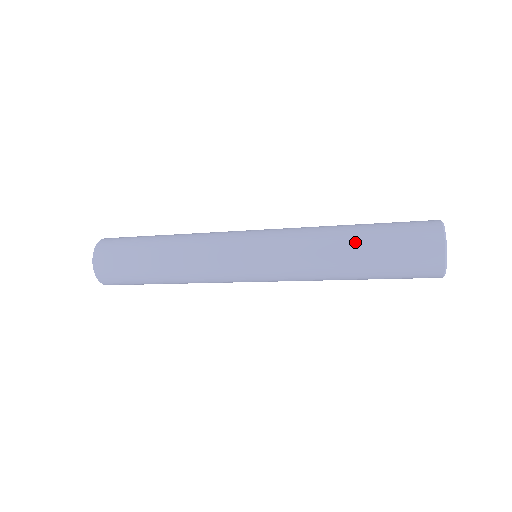
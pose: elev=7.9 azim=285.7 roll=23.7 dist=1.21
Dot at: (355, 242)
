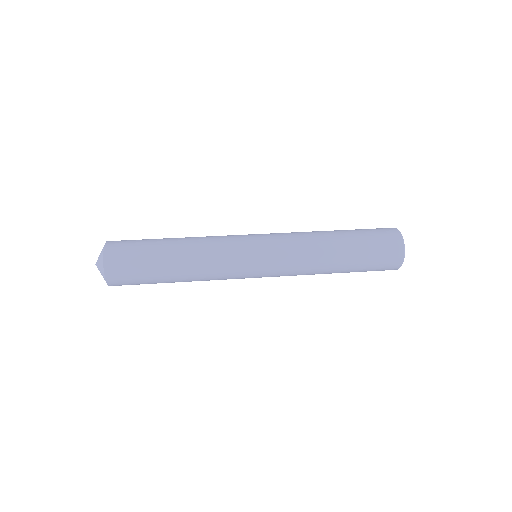
Dot at: (342, 241)
